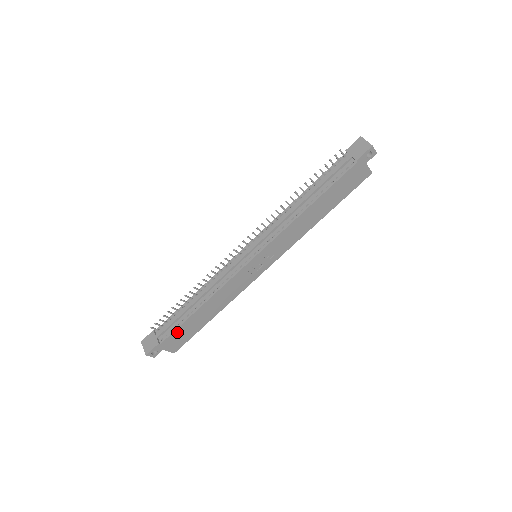
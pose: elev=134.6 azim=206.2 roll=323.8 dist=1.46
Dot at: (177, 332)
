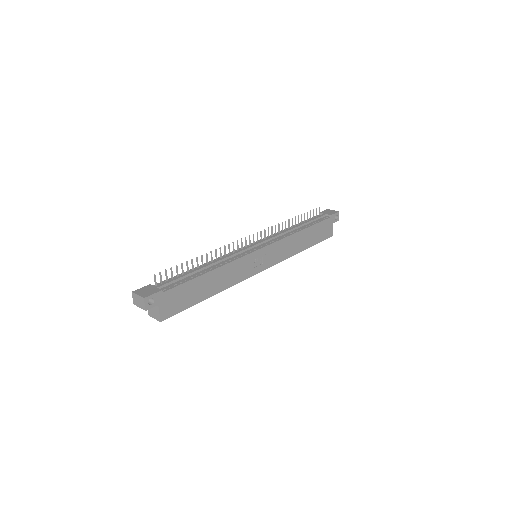
Dot at: (181, 289)
